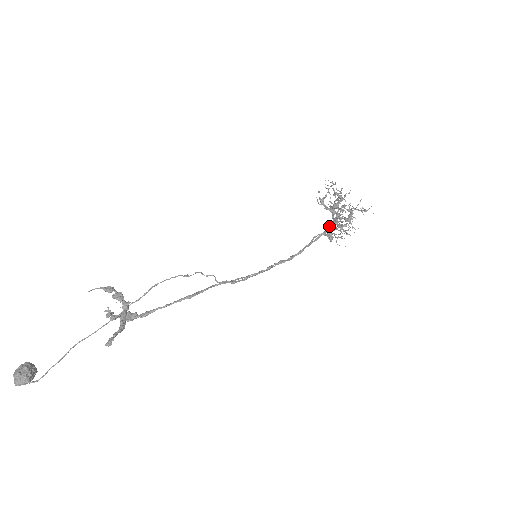
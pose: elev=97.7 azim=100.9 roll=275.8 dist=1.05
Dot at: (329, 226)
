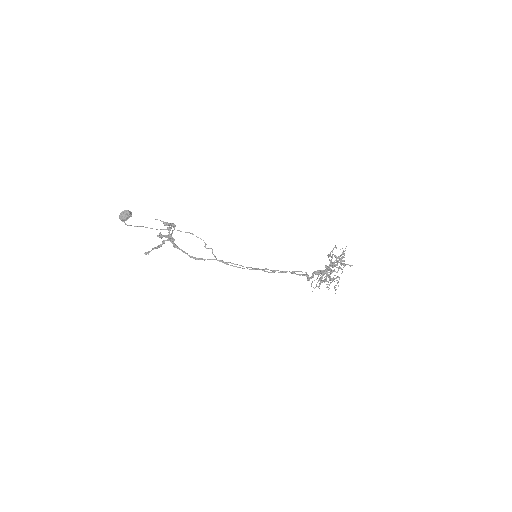
Dot at: (317, 272)
